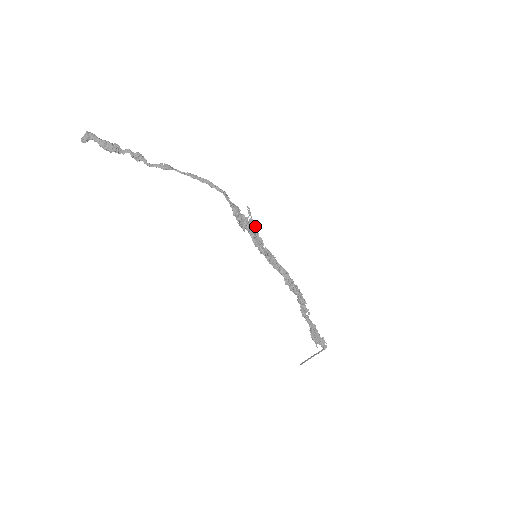
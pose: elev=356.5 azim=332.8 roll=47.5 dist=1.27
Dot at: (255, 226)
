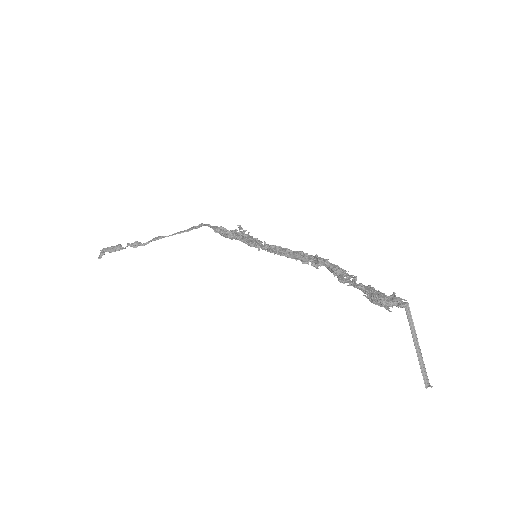
Dot at: (248, 234)
